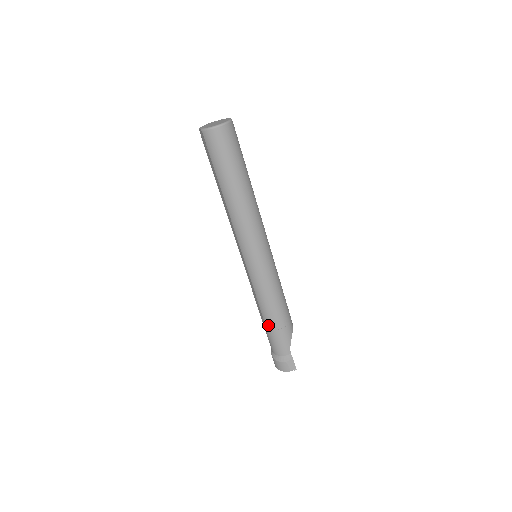
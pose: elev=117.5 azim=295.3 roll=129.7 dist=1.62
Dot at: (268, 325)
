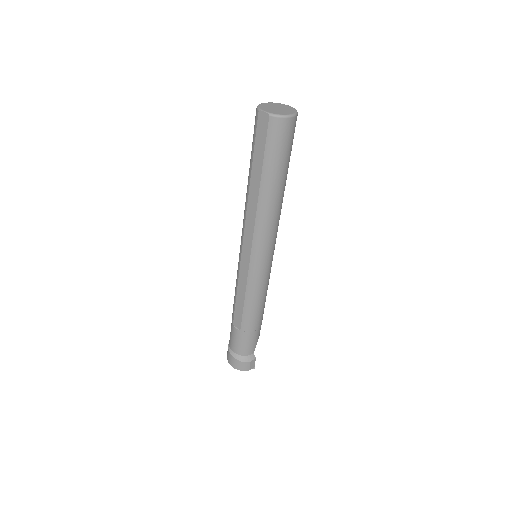
Dot at: (245, 327)
